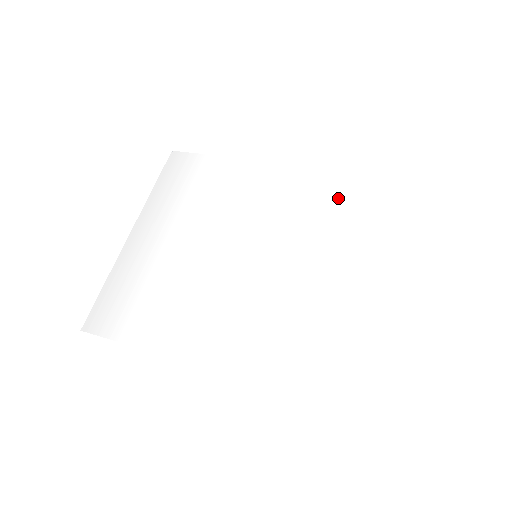
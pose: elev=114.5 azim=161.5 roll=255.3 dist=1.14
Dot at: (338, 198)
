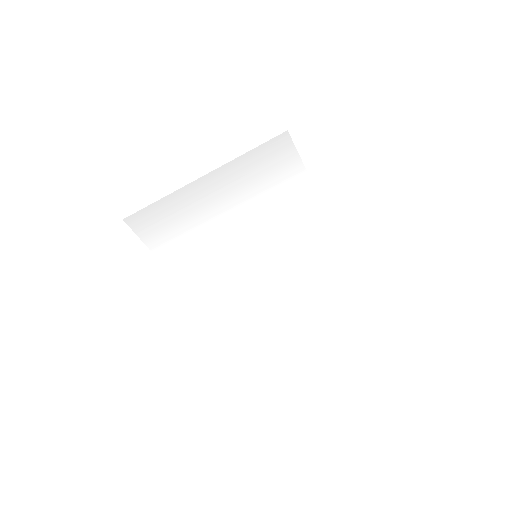
Dot at: (321, 260)
